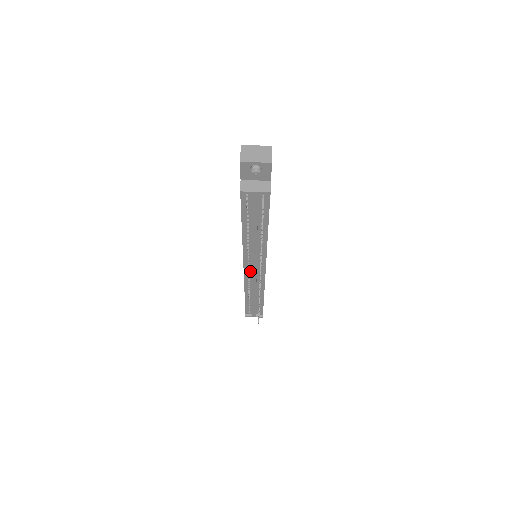
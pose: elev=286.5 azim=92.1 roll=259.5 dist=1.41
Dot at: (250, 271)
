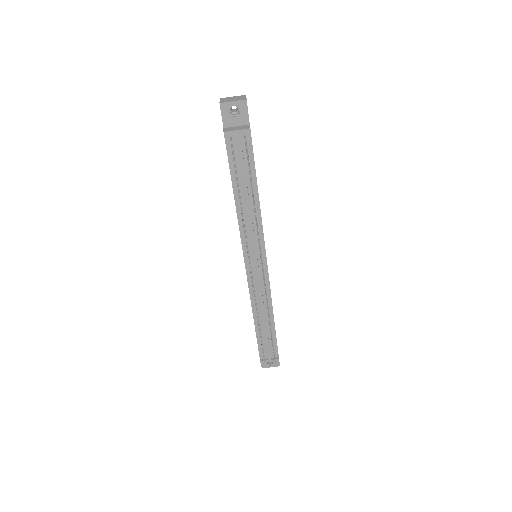
Dot at: (252, 269)
